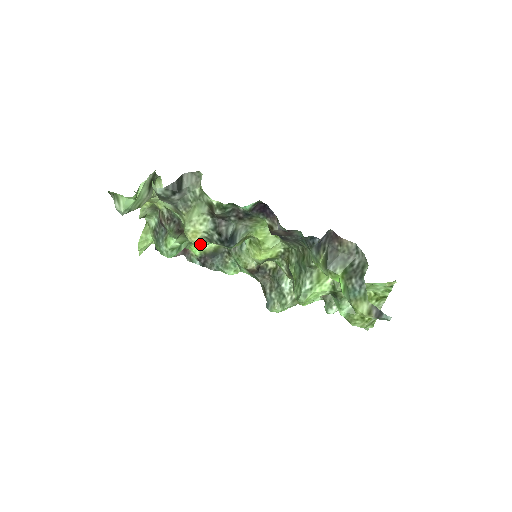
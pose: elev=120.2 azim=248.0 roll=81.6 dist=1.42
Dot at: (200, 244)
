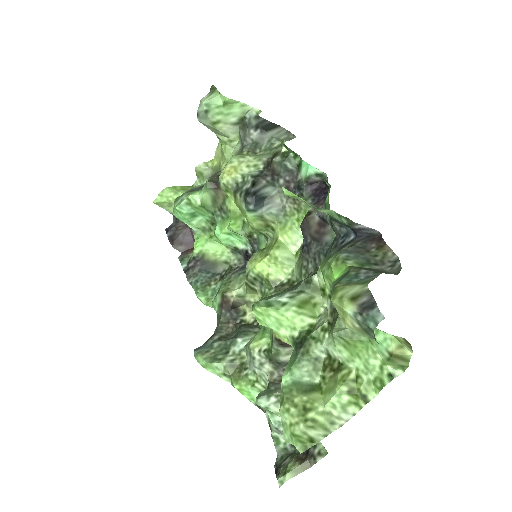
Dot at: (210, 243)
